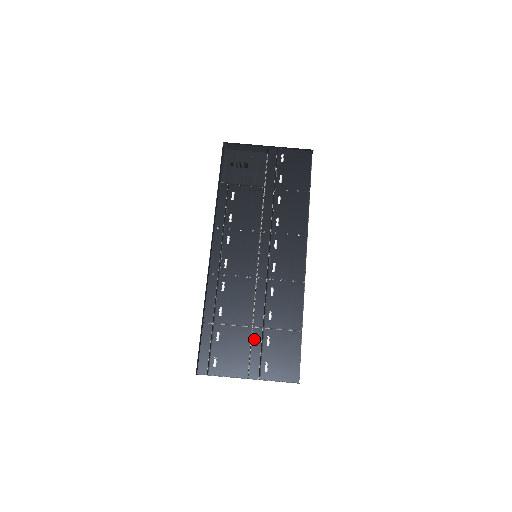
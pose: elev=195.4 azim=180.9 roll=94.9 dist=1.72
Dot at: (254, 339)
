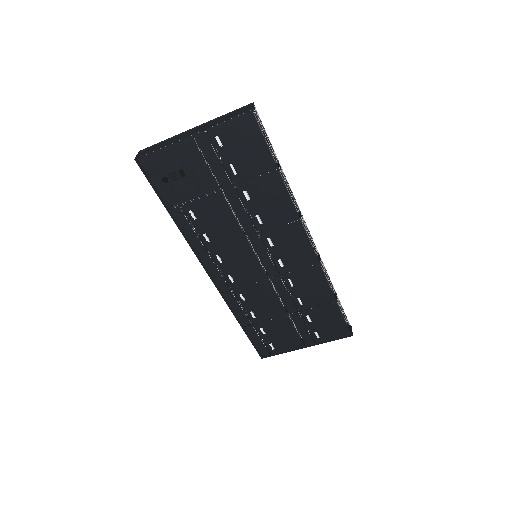
Dot at: (295, 322)
